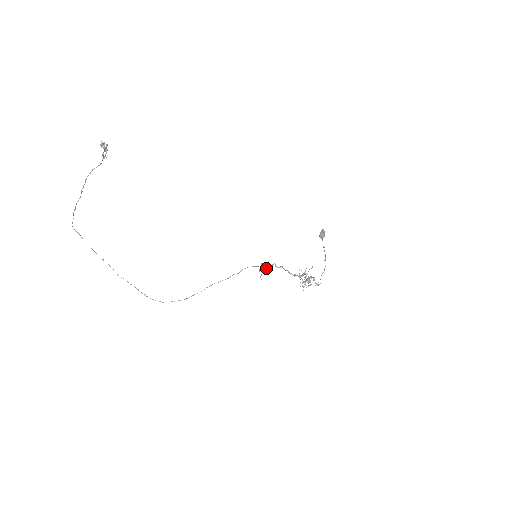
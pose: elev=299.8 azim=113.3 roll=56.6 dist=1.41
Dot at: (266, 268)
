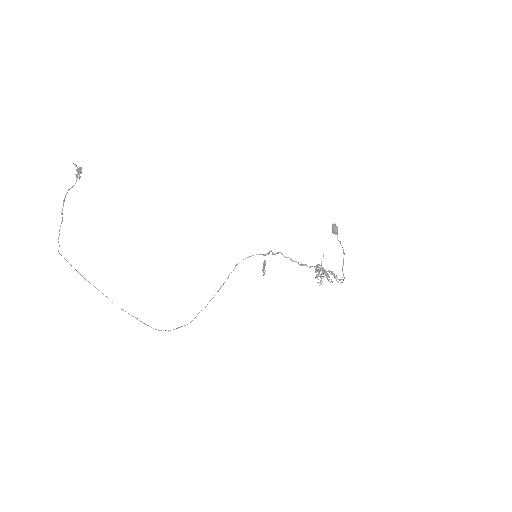
Dot at: (264, 260)
